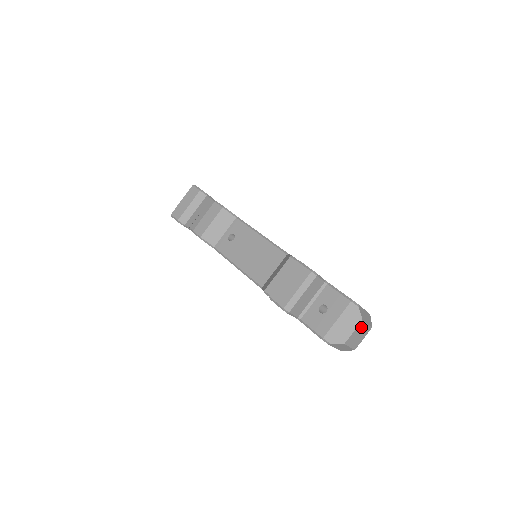
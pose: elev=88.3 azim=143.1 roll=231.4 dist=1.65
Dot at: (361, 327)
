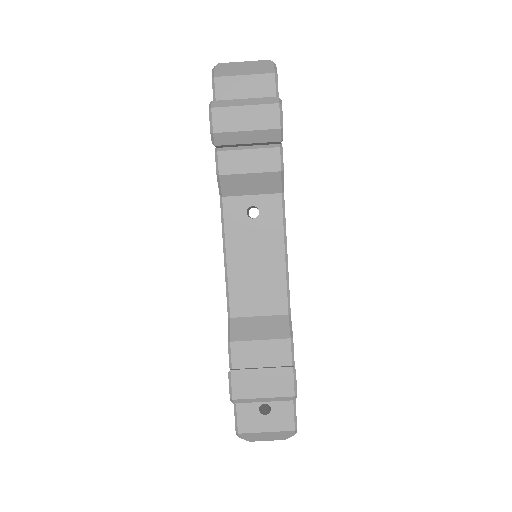
Dot at: occluded
